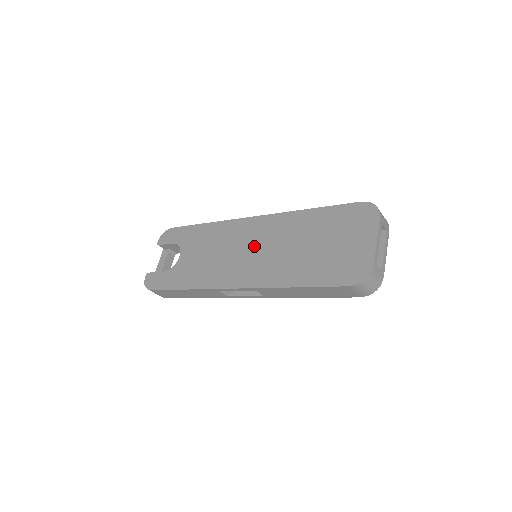
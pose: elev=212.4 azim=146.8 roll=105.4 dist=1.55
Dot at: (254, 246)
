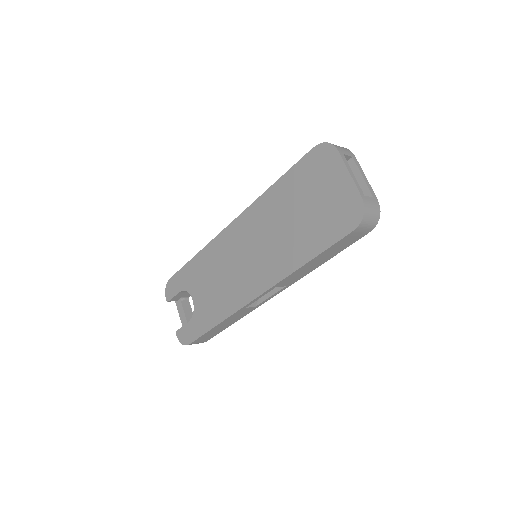
Dot at: (248, 249)
